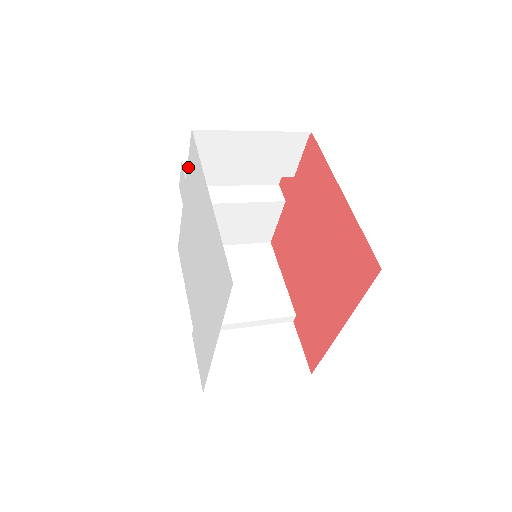
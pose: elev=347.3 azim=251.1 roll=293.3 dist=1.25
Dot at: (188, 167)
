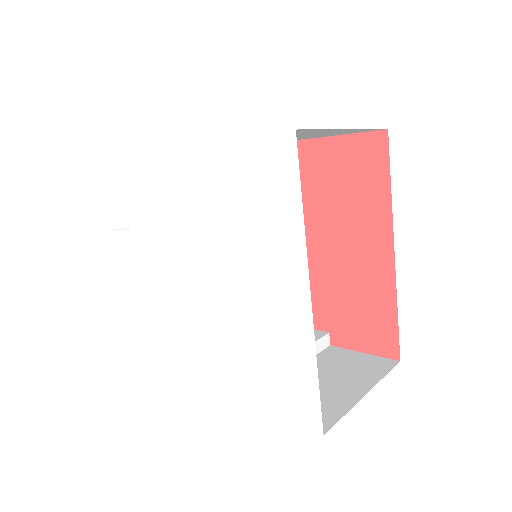
Dot at: (129, 207)
